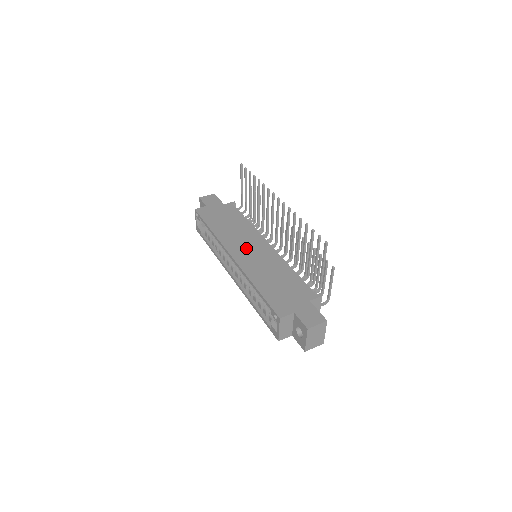
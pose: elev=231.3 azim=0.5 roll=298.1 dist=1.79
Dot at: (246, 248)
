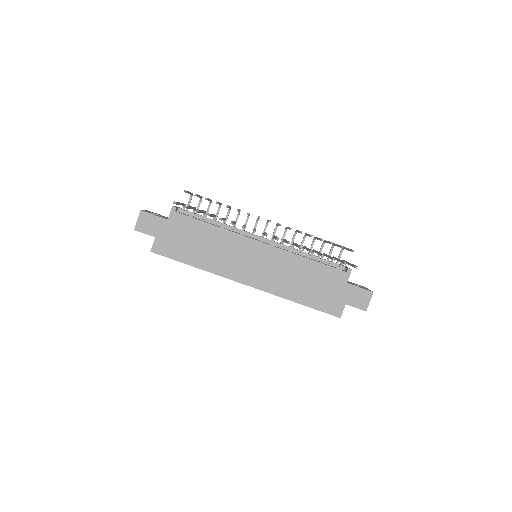
Dot at: (249, 265)
